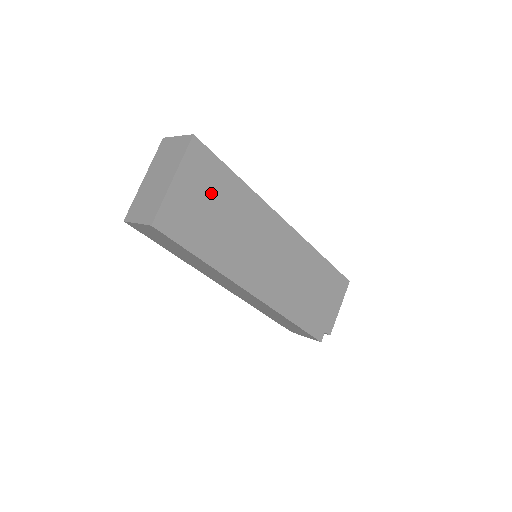
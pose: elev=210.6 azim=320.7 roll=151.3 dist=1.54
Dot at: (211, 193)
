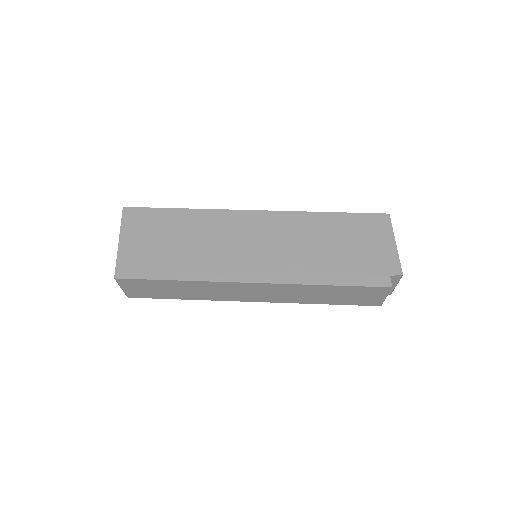
Dot at: (158, 232)
